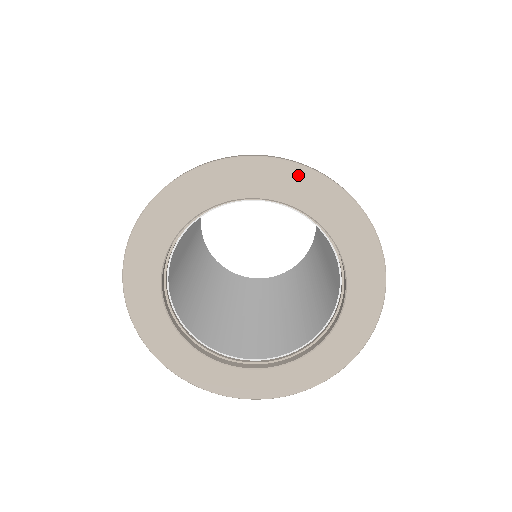
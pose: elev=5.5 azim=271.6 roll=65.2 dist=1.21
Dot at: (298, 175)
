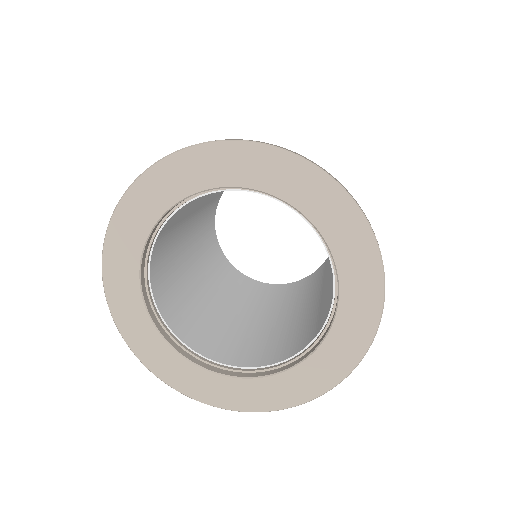
Dot at: (267, 157)
